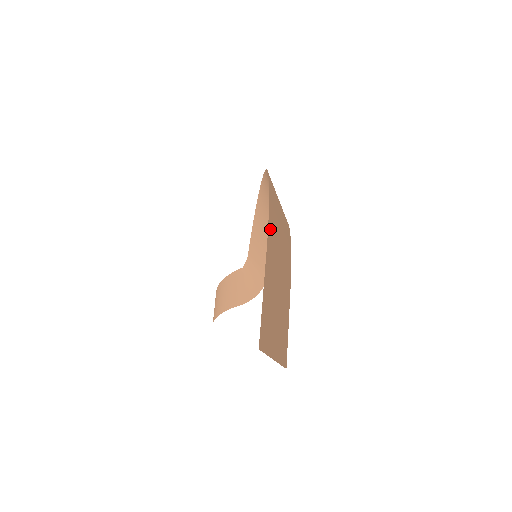
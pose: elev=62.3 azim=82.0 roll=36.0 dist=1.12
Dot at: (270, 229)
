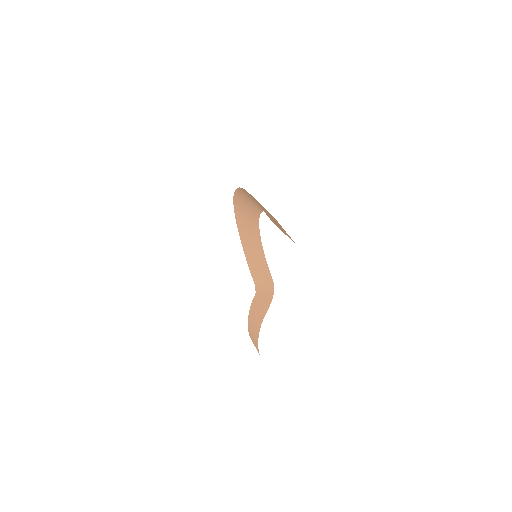
Dot at: occluded
